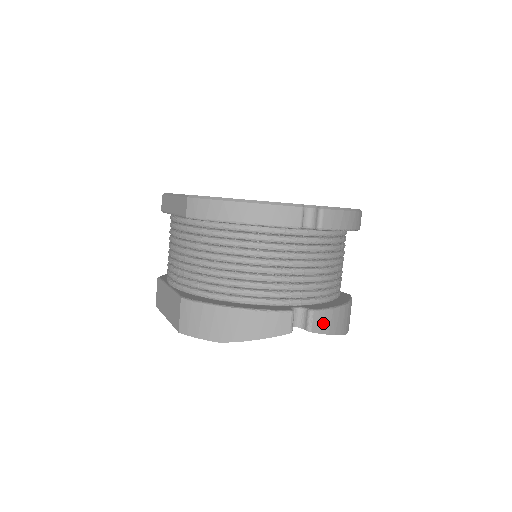
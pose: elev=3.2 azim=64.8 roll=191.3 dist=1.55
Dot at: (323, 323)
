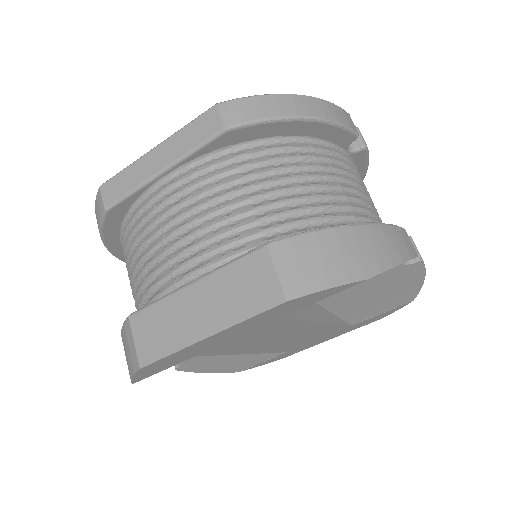
Dot at: occluded
